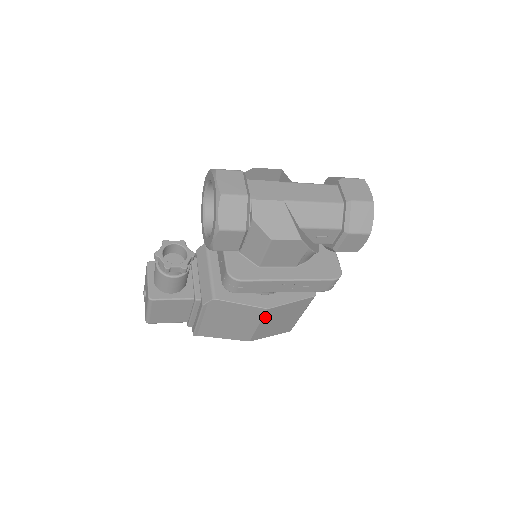
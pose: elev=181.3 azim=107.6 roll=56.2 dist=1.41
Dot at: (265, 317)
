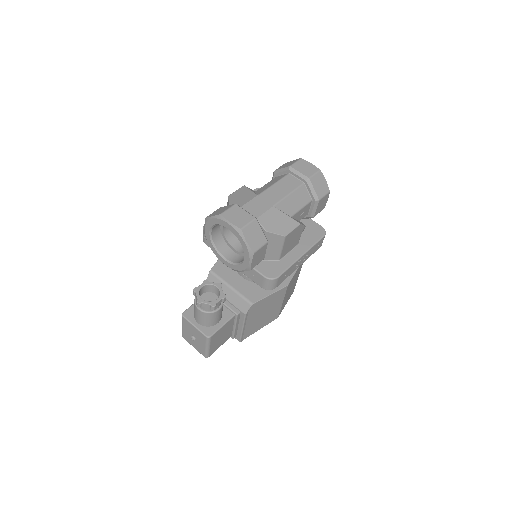
Dot at: (286, 292)
